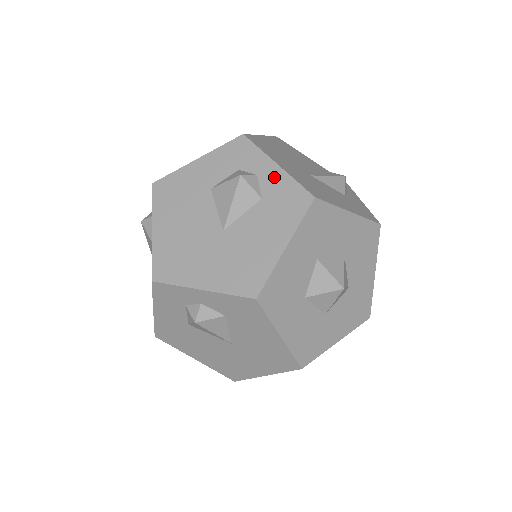
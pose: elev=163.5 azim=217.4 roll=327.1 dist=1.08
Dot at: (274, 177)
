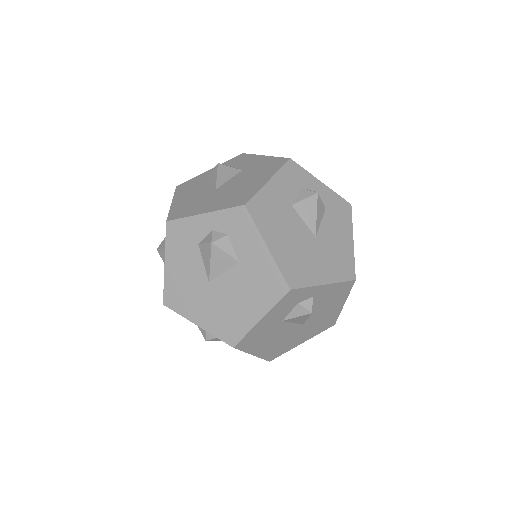
Dot at: occluded
